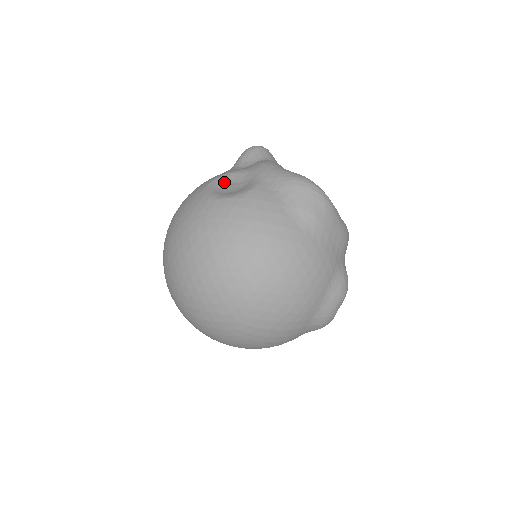
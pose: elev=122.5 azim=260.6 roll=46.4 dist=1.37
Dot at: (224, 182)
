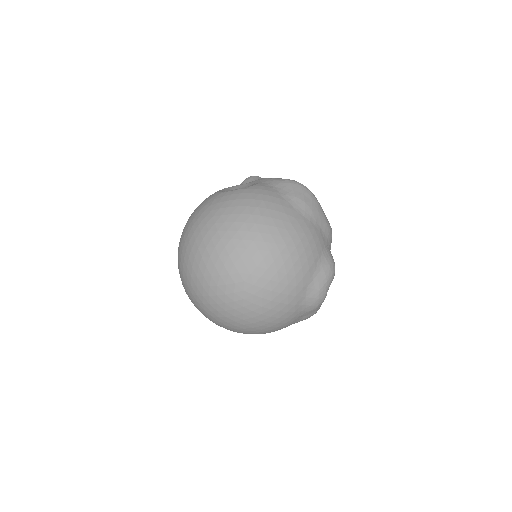
Dot at: (231, 189)
